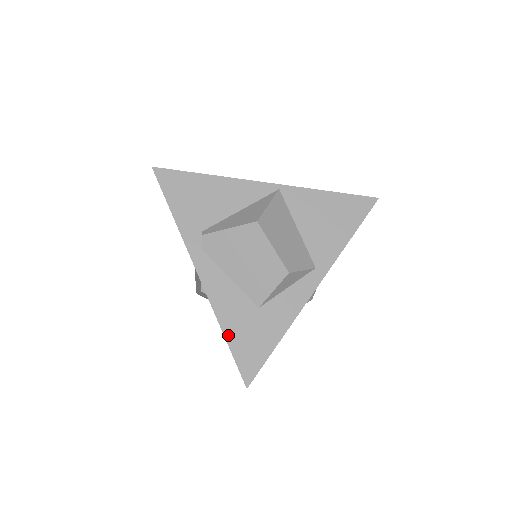
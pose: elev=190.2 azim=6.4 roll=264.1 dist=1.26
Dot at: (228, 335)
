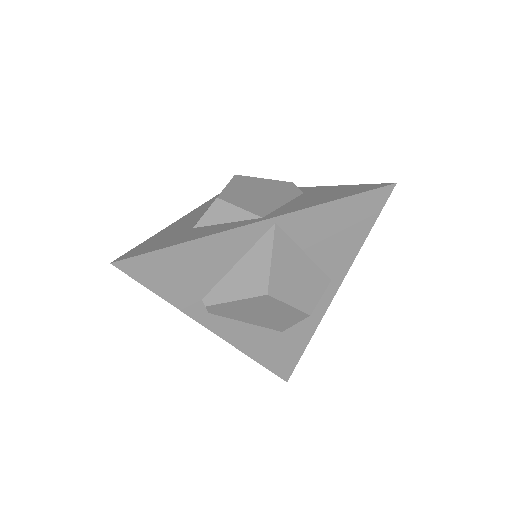
Dot at: (260, 360)
